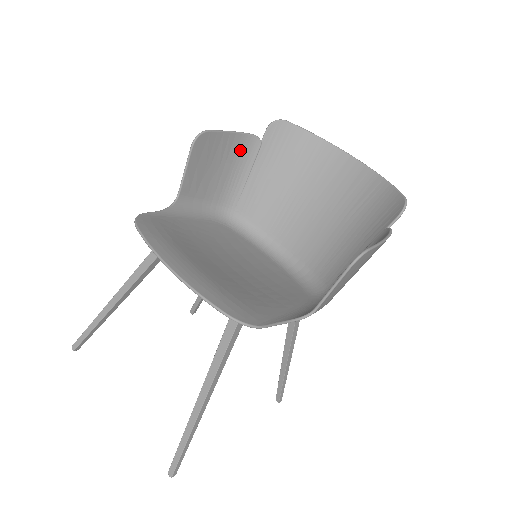
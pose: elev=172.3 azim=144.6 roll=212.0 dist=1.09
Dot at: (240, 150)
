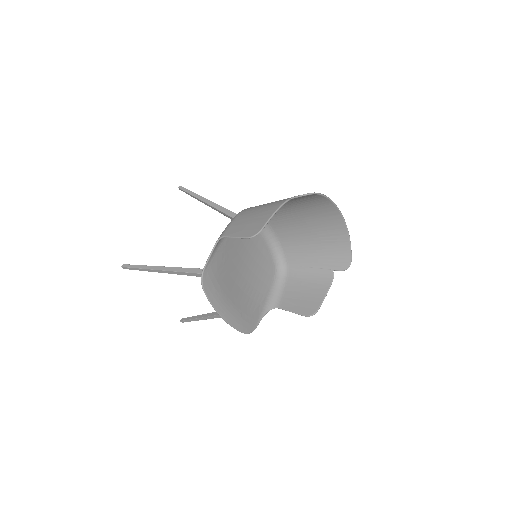
Dot at: (274, 206)
